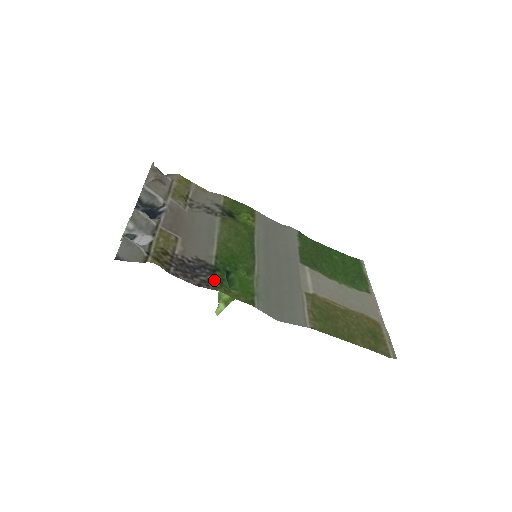
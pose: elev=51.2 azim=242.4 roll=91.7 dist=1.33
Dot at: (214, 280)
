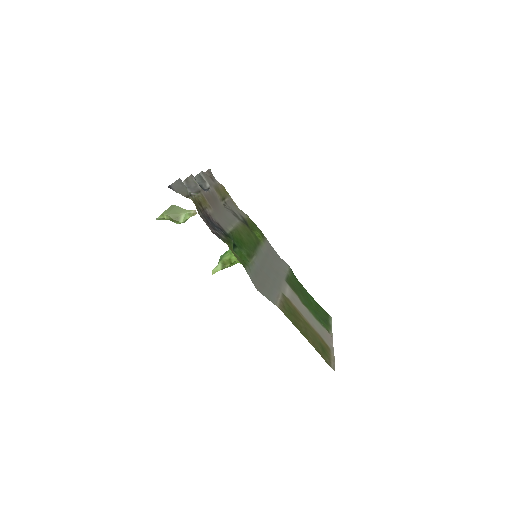
Dot at: (225, 238)
